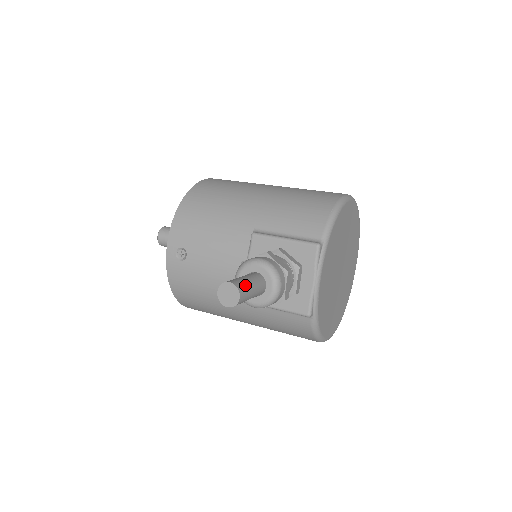
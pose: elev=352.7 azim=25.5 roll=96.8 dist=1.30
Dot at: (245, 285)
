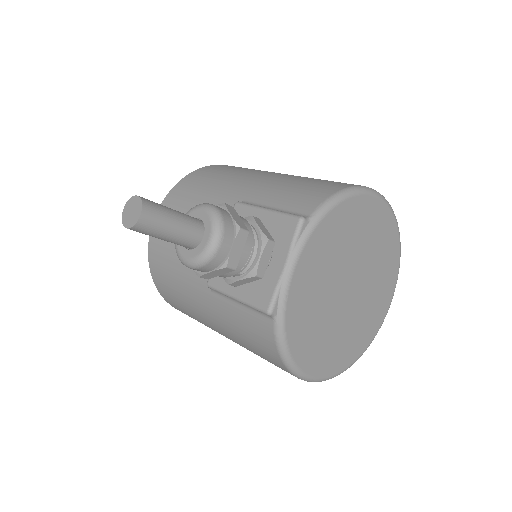
Dot at: (160, 209)
